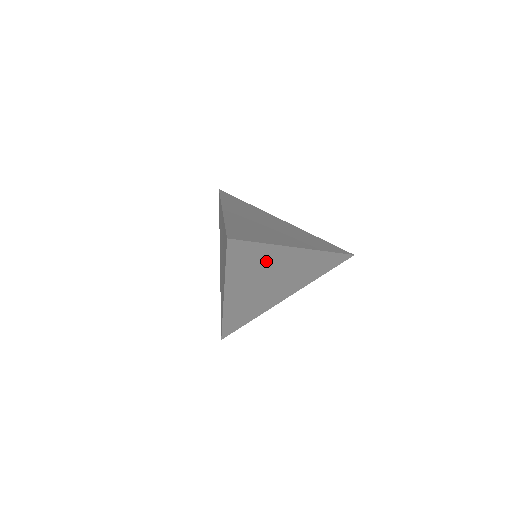
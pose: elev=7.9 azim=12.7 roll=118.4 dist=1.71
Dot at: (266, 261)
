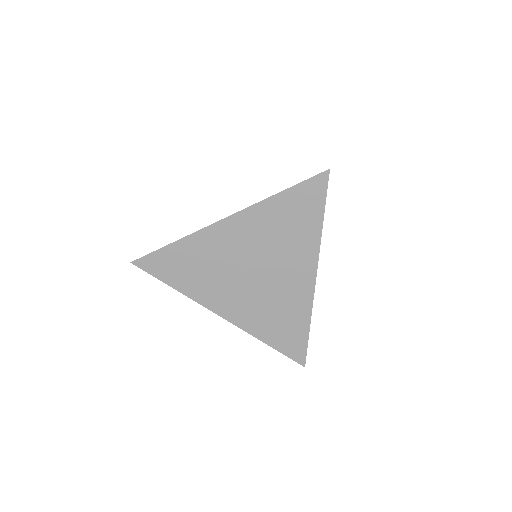
Dot at: (208, 256)
